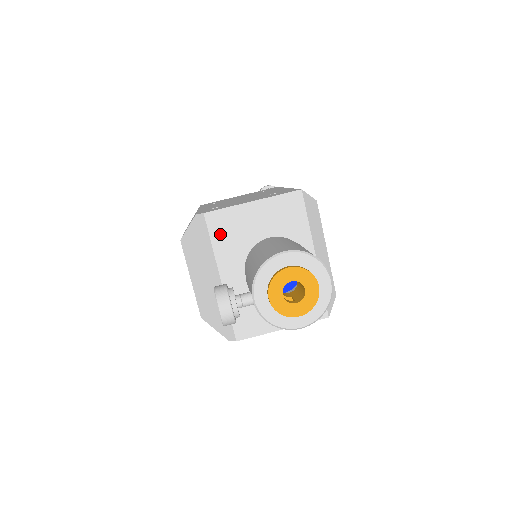
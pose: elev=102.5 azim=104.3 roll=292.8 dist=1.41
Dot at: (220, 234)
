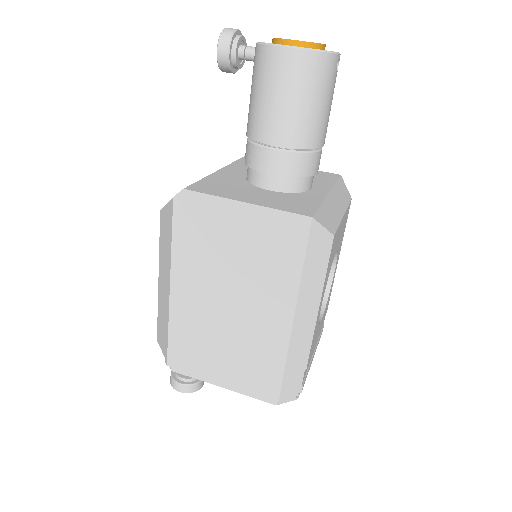
Dot at: occluded
